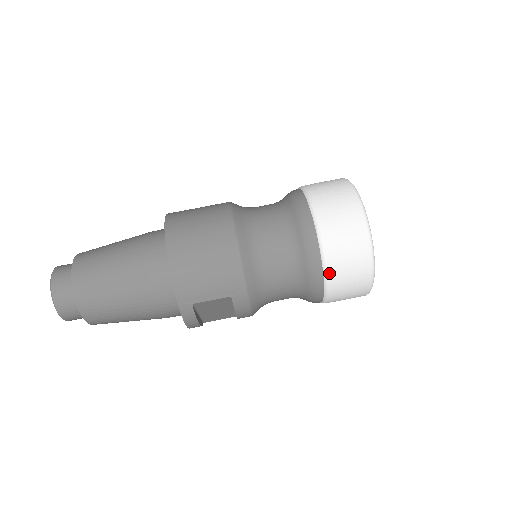
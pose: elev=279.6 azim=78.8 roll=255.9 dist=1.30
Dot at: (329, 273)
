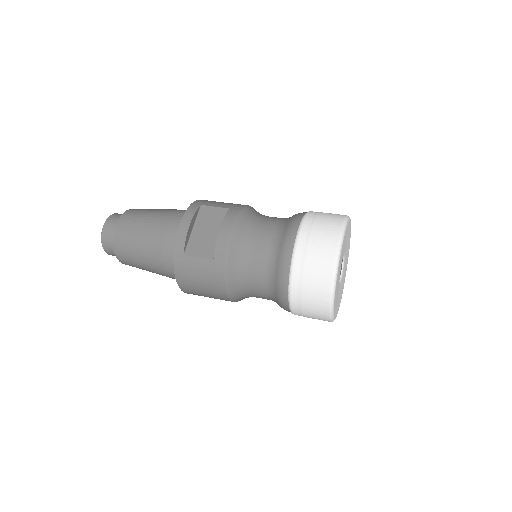
Dot at: (308, 215)
